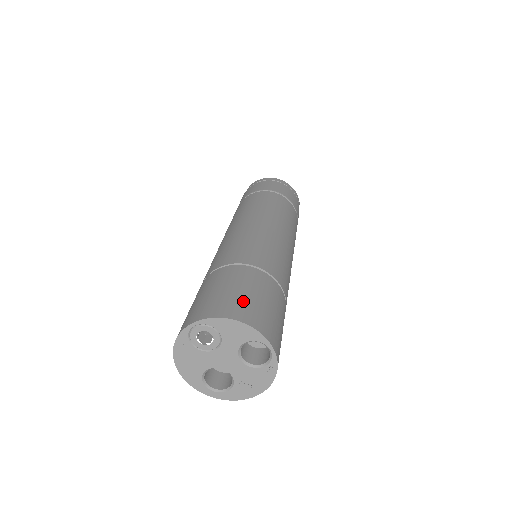
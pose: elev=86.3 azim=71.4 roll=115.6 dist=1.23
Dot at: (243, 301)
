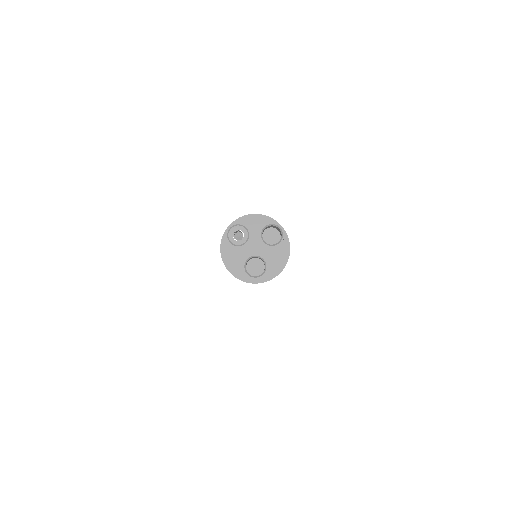
Dot at: occluded
